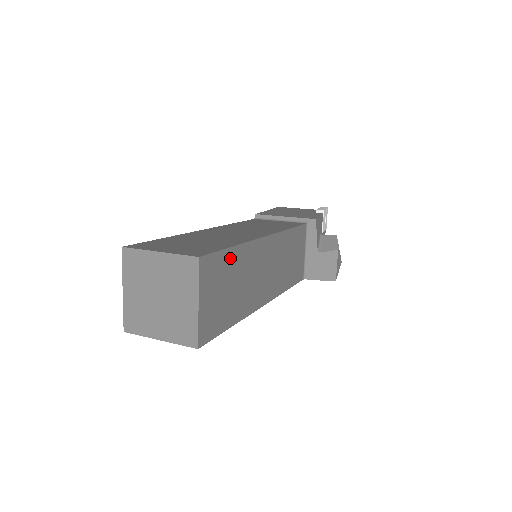
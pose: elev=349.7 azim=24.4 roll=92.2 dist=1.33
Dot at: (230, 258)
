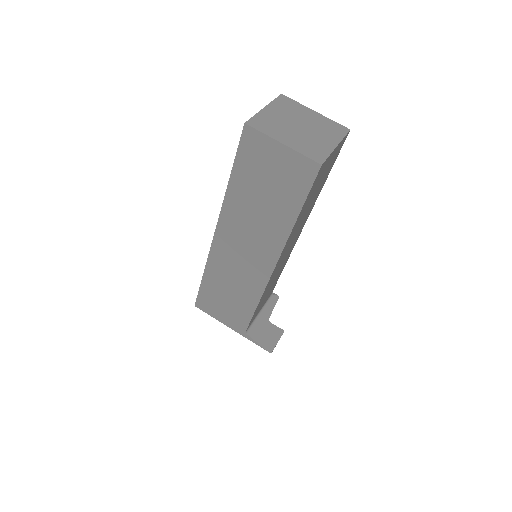
Dot at: (326, 177)
